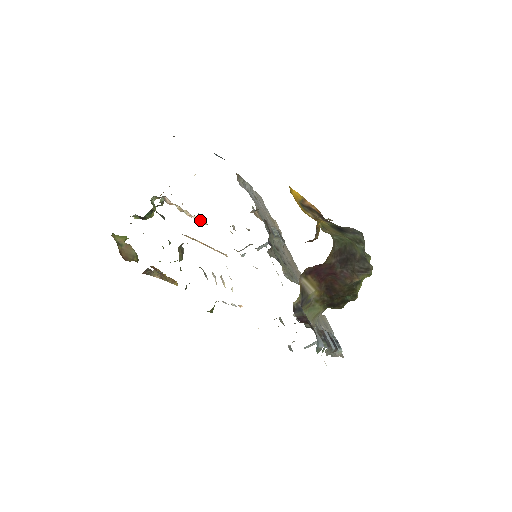
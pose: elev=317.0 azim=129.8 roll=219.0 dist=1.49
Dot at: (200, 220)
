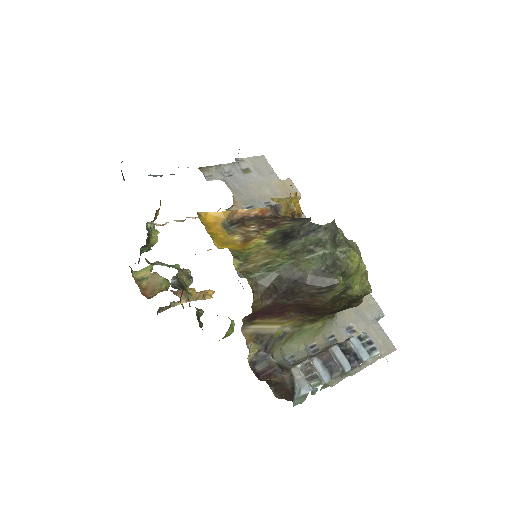
Dot at: occluded
